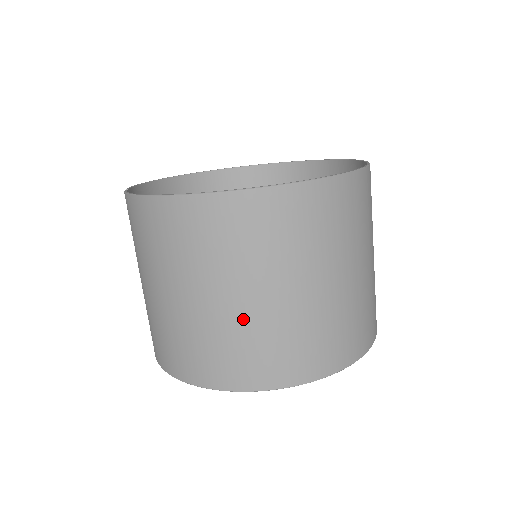
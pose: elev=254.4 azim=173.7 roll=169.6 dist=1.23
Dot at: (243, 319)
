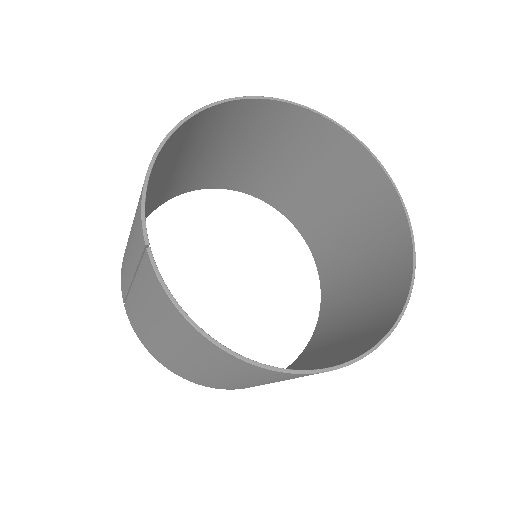
Dot at: occluded
